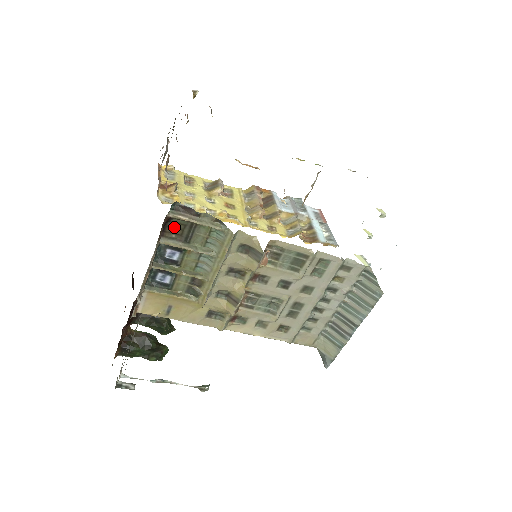
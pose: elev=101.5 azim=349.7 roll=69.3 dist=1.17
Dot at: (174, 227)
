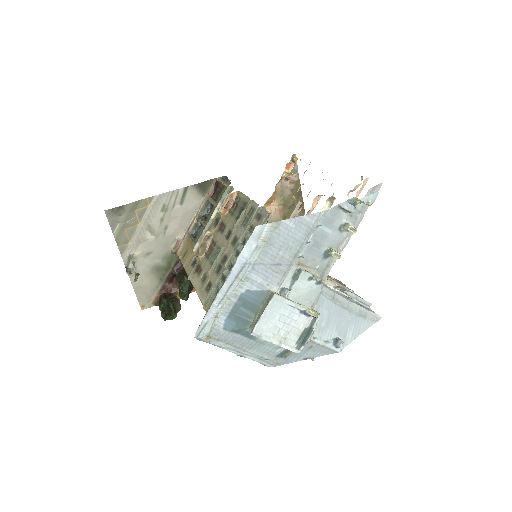
Dot at: (218, 191)
